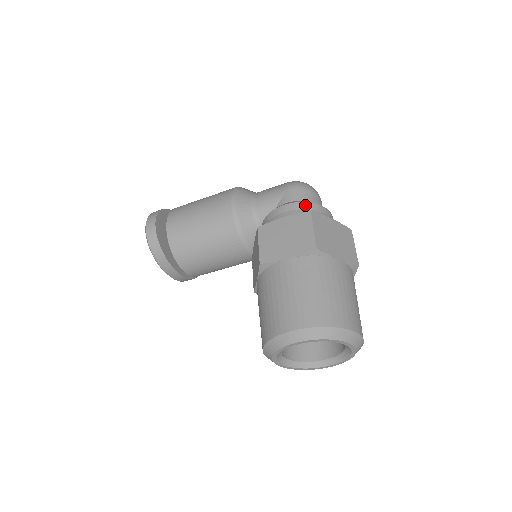
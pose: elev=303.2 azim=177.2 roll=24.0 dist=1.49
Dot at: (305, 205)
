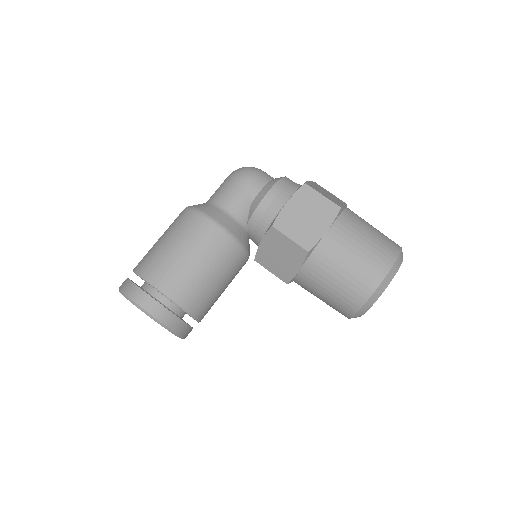
Dot at: (282, 183)
